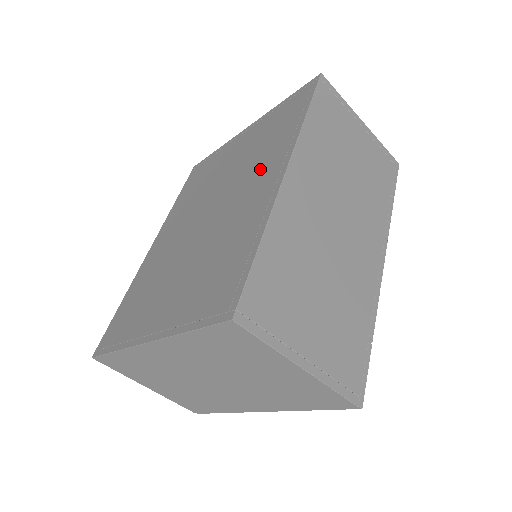
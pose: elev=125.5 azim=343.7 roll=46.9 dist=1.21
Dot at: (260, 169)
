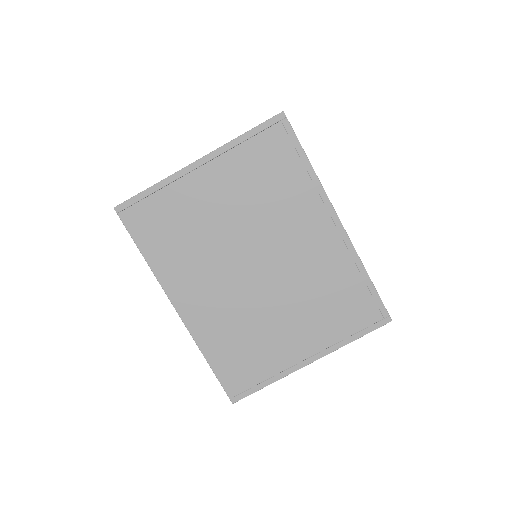
Dot at: (299, 219)
